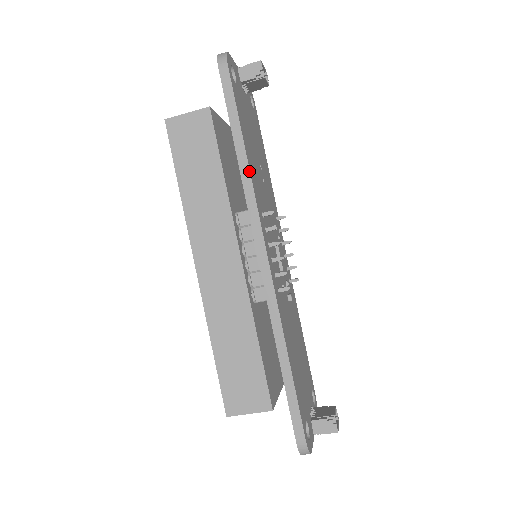
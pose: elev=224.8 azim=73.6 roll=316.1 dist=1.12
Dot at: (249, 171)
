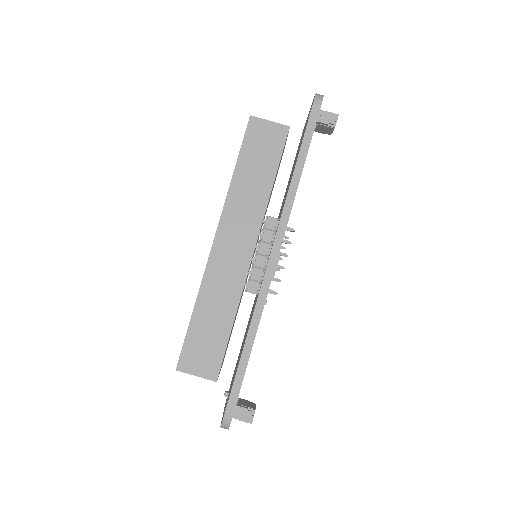
Dot at: (296, 191)
